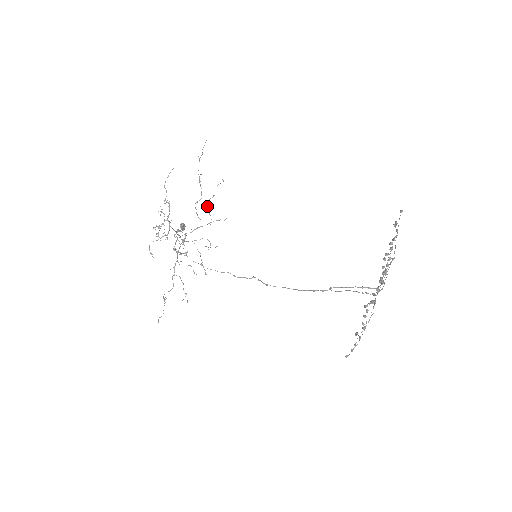
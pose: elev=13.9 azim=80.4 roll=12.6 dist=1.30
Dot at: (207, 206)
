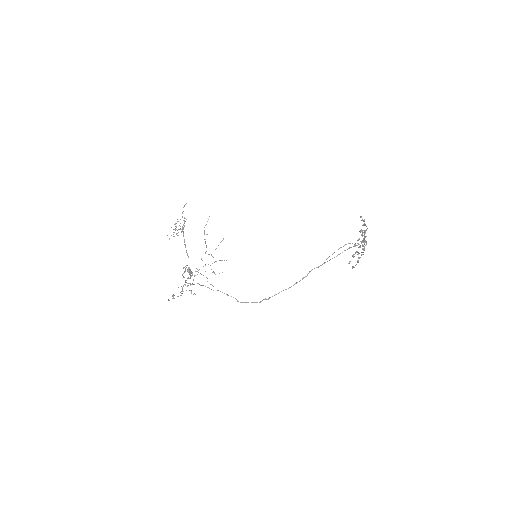
Dot at: (211, 255)
